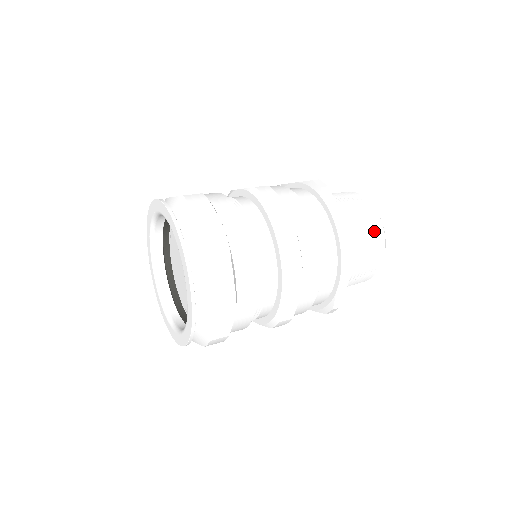
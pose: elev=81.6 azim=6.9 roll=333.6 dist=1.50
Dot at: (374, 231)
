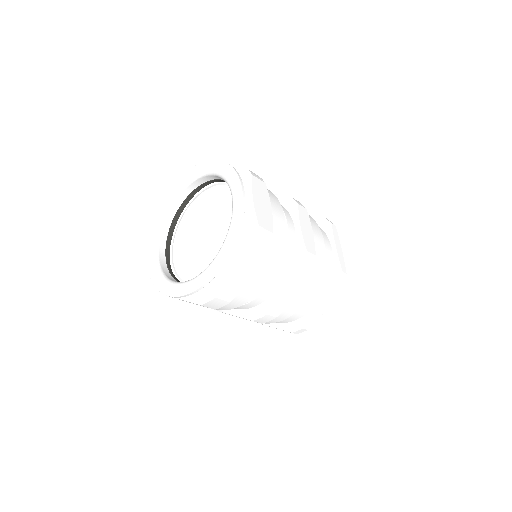
Dot at: (351, 280)
